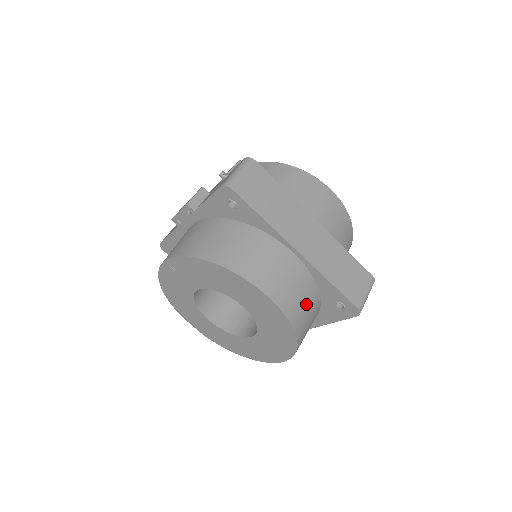
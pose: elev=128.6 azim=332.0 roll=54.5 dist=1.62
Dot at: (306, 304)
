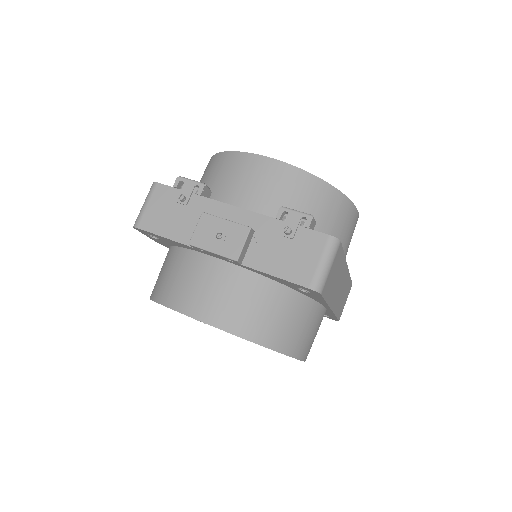
Dot at: occluded
